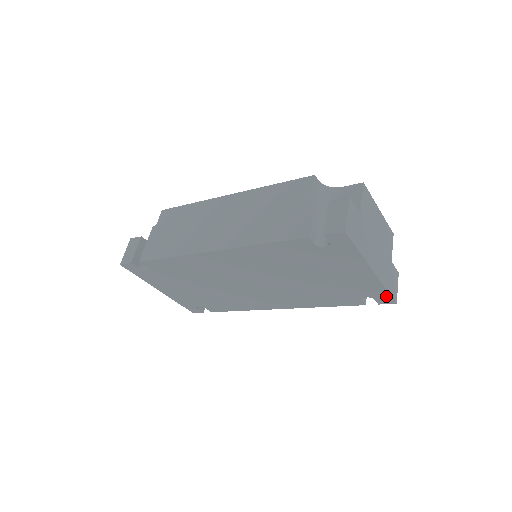
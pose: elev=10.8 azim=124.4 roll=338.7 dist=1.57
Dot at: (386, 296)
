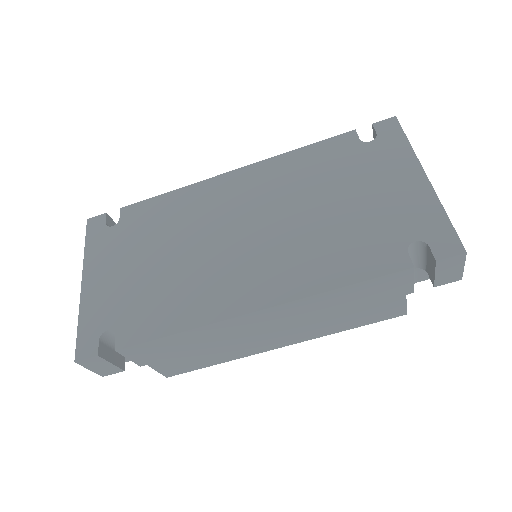
Dot at: (447, 233)
